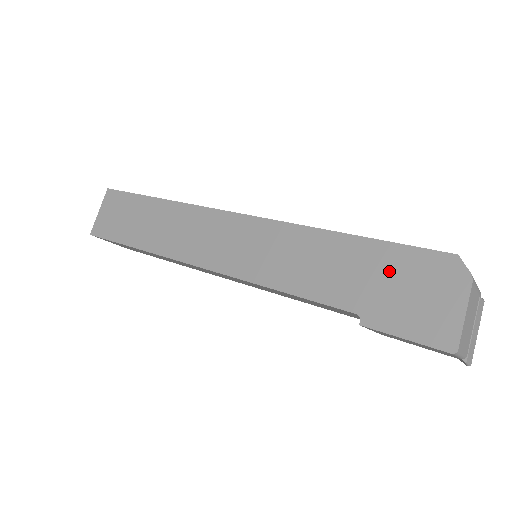
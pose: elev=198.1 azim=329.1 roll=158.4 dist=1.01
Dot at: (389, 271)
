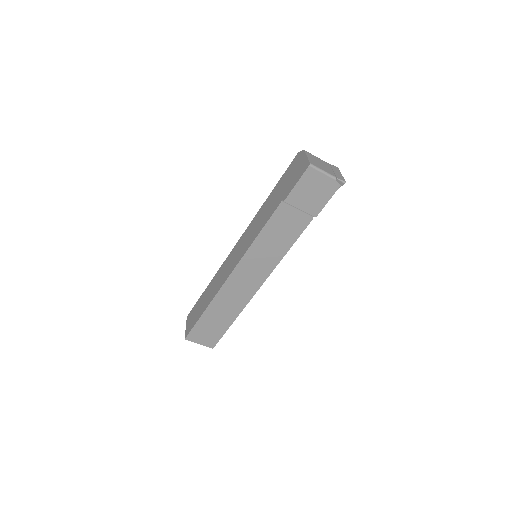
Dot at: (284, 181)
